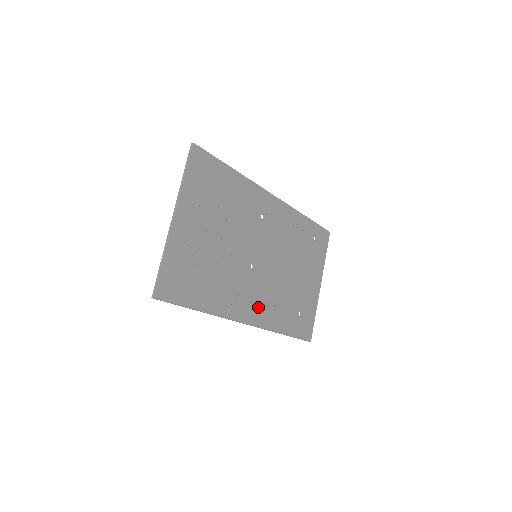
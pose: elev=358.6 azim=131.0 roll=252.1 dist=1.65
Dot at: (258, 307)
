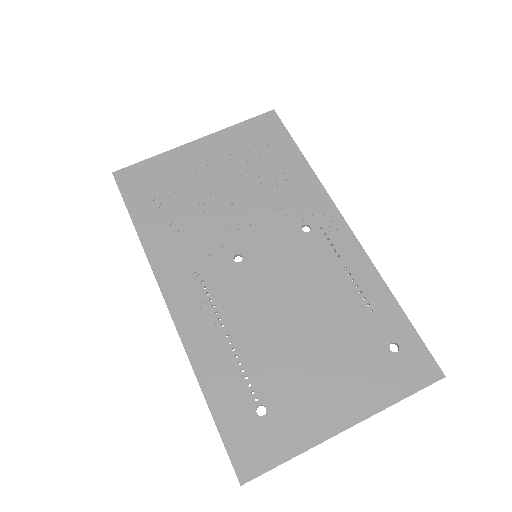
Dot at: (201, 307)
